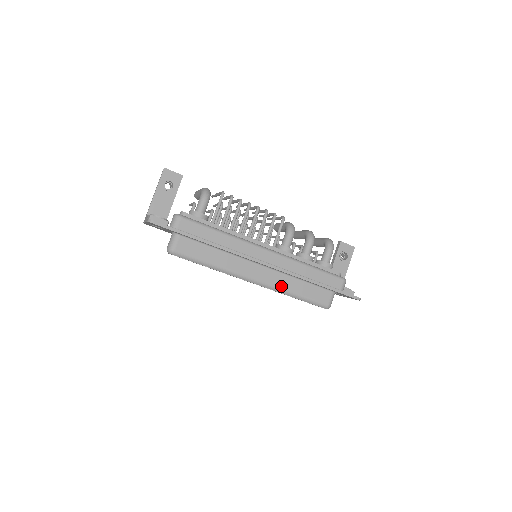
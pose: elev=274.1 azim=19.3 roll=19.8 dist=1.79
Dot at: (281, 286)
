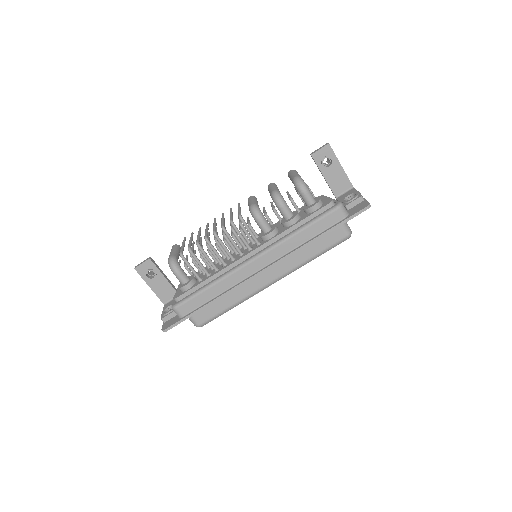
Dot at: (294, 265)
